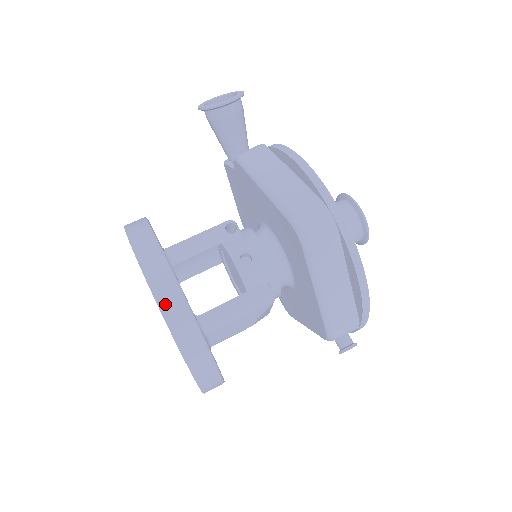
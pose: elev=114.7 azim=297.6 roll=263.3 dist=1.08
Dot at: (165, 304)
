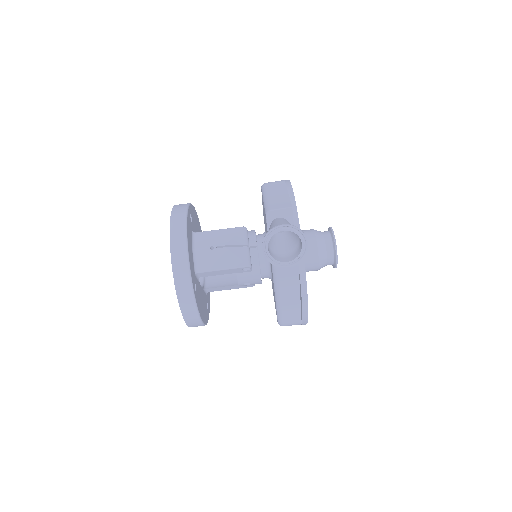
Dot at: occluded
